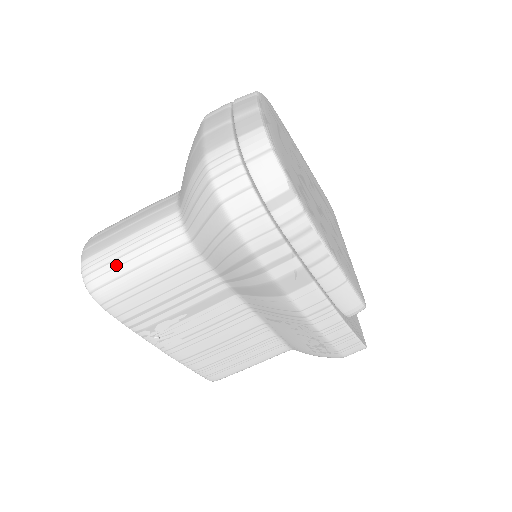
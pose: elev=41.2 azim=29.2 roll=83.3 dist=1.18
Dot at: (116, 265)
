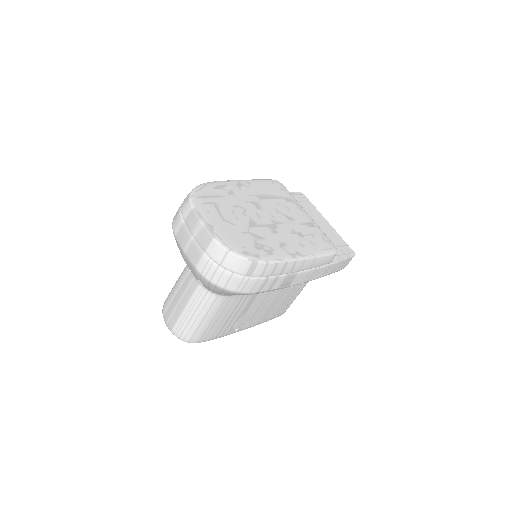
Dot at: (191, 326)
